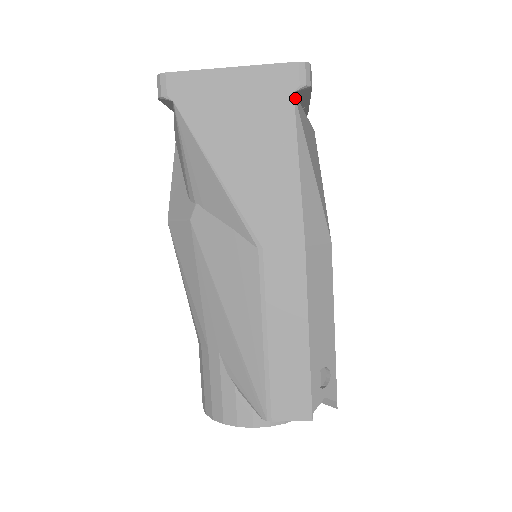
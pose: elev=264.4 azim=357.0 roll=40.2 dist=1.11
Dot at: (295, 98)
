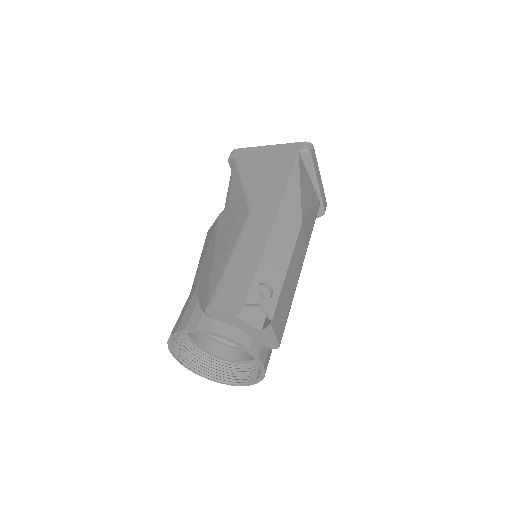
Dot at: (299, 154)
